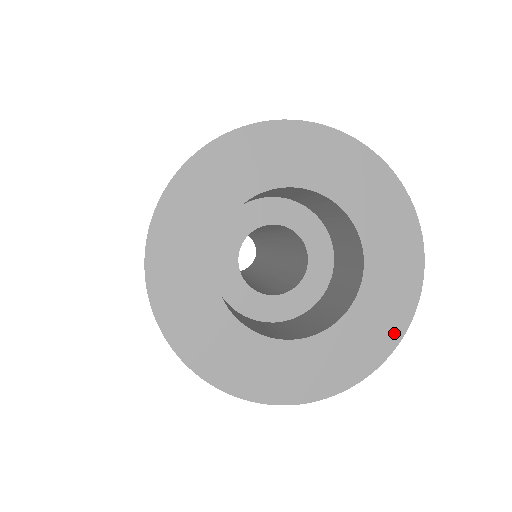
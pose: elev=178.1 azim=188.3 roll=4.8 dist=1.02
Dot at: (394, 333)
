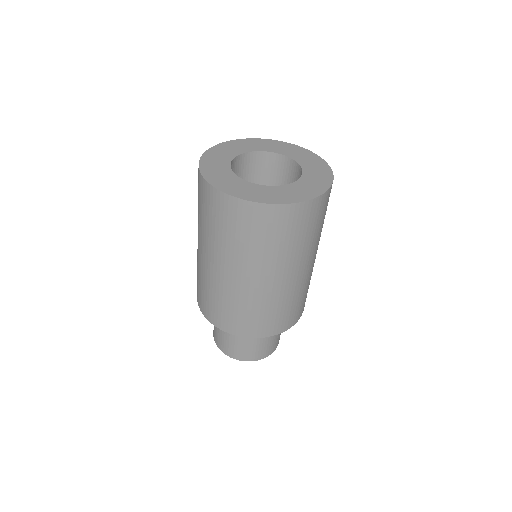
Dot at: (279, 201)
